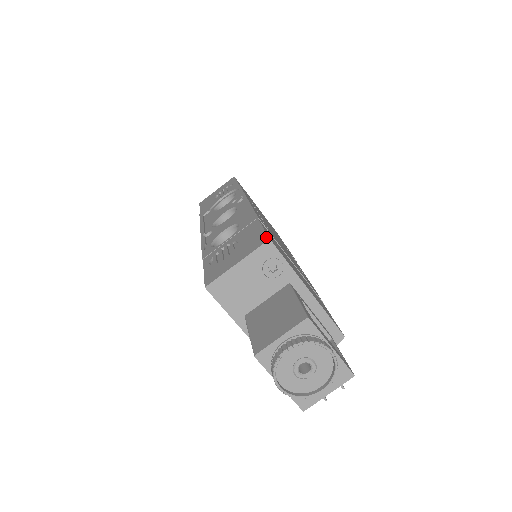
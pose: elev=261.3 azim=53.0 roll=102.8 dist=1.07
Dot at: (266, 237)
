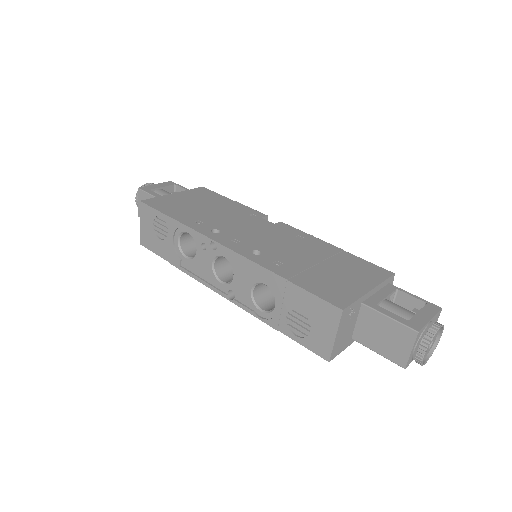
Dot at: (335, 308)
